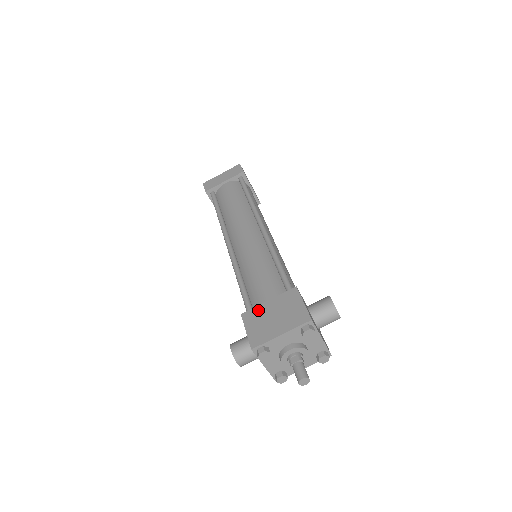
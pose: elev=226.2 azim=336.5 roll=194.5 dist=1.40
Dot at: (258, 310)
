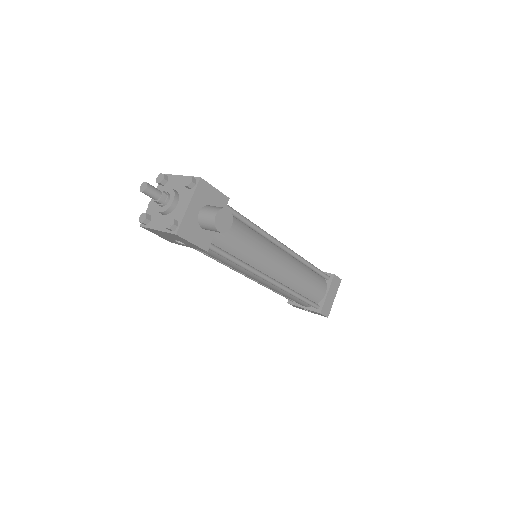
Dot at: occluded
